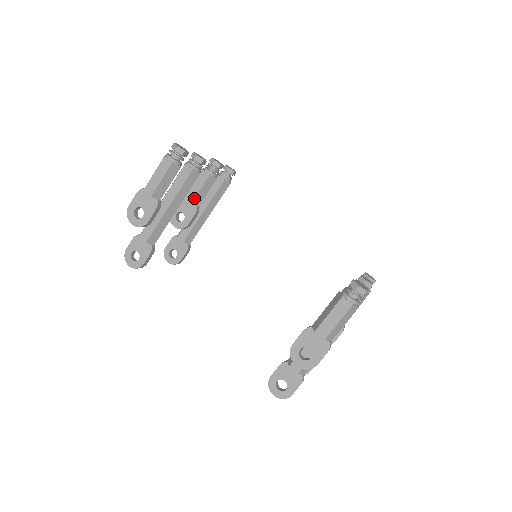
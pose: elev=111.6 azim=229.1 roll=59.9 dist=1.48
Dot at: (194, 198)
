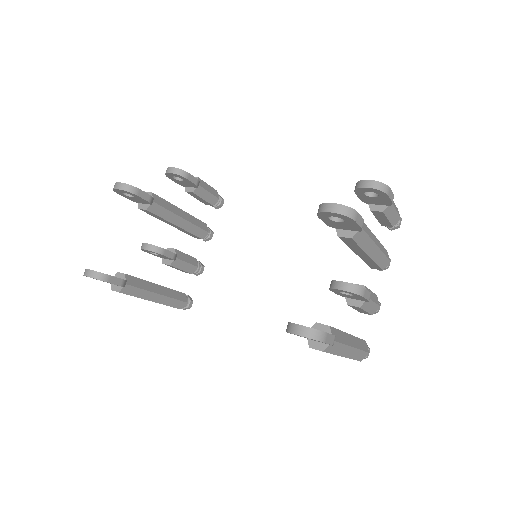
Dot at: occluded
